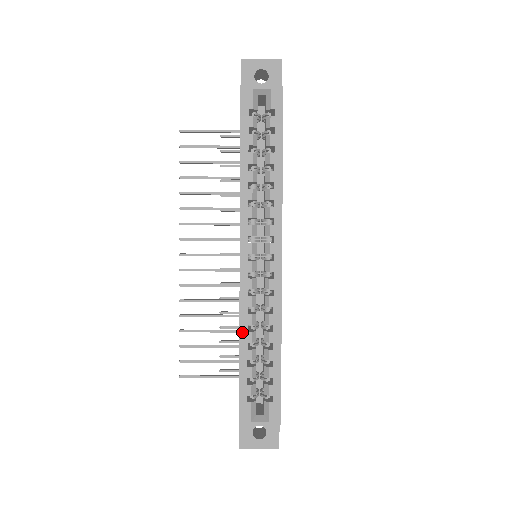
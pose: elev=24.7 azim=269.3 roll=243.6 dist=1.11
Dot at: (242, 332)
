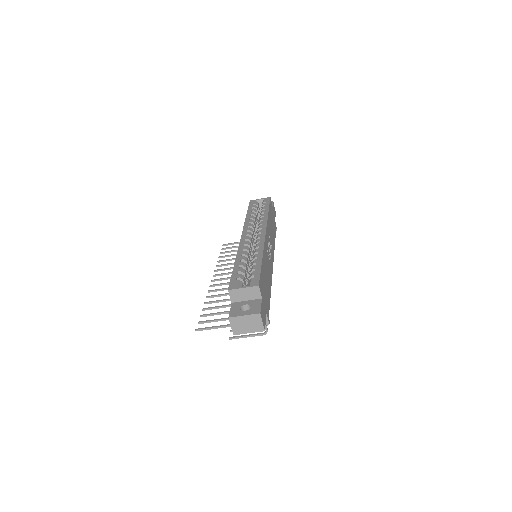
Dot at: (238, 257)
